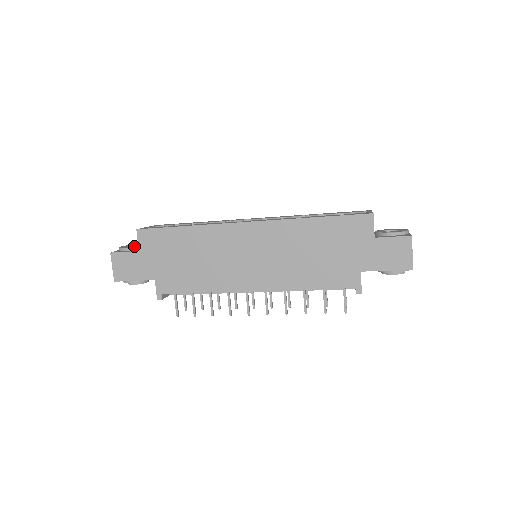
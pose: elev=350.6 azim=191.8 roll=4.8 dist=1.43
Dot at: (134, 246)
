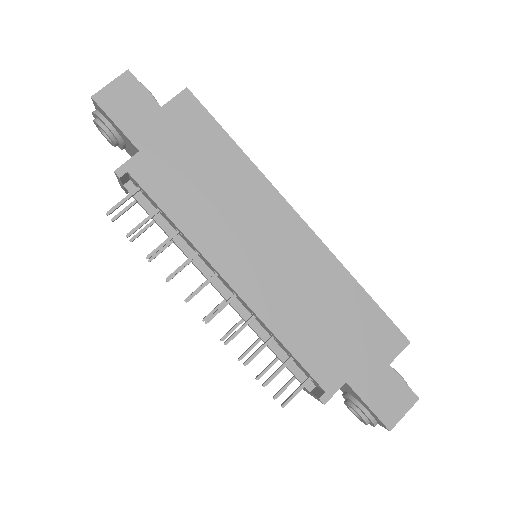
Dot at: occluded
